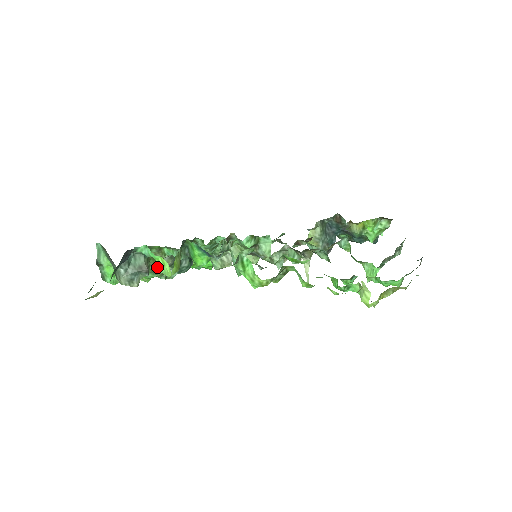
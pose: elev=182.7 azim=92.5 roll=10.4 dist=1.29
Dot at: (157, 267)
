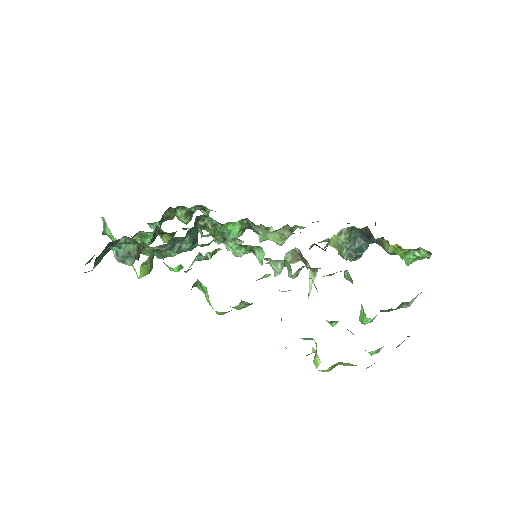
Dot at: (153, 249)
